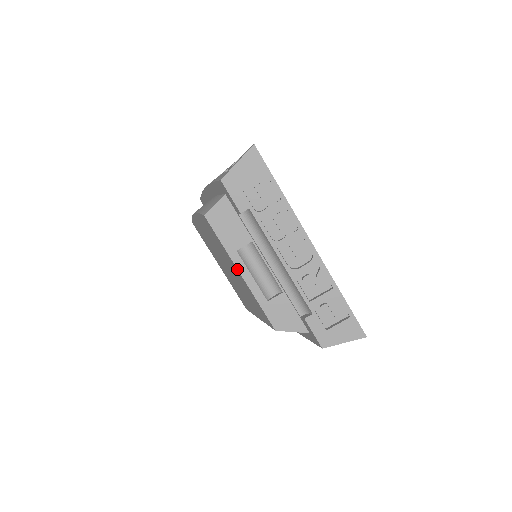
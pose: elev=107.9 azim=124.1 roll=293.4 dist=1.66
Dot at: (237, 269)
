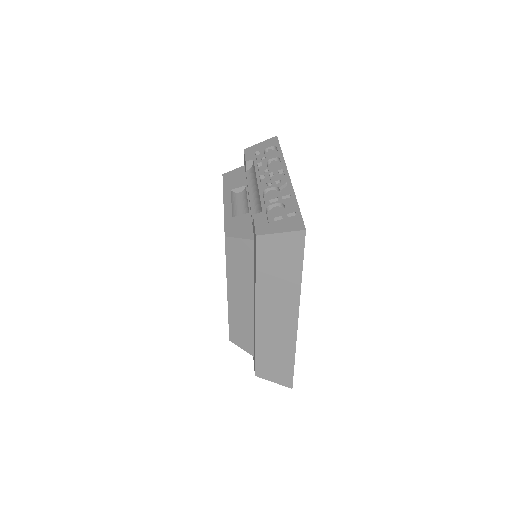
Dot at: (223, 199)
